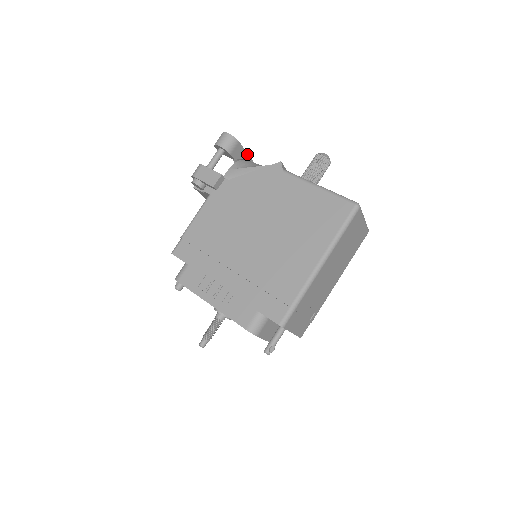
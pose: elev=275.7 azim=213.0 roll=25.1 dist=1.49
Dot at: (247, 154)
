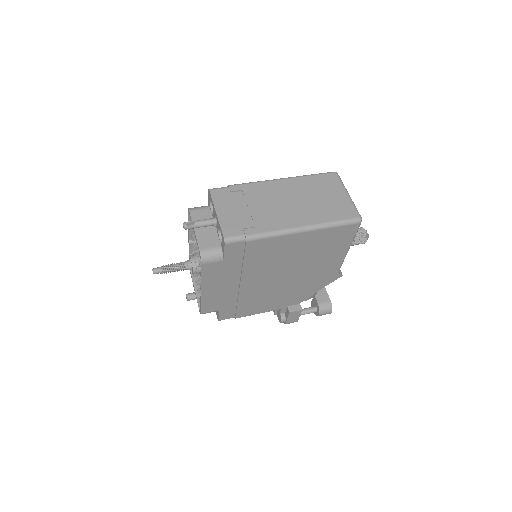
Dot at: occluded
